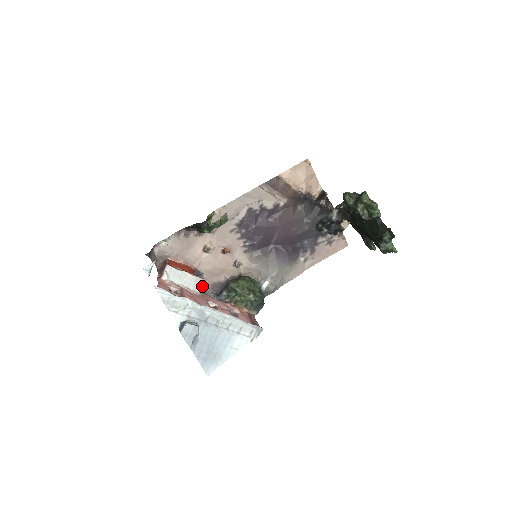
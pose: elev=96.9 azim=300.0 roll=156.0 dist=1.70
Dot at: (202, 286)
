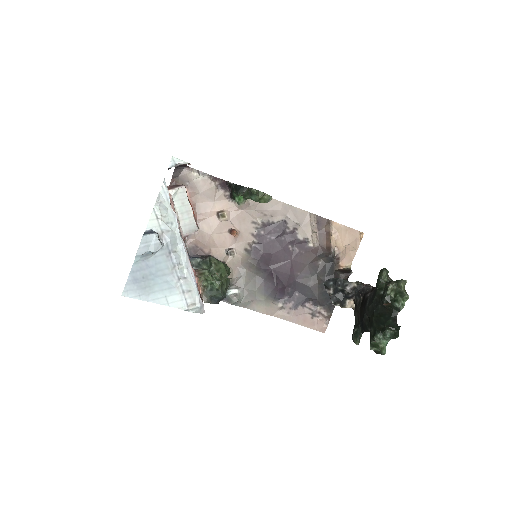
Dot at: (191, 232)
